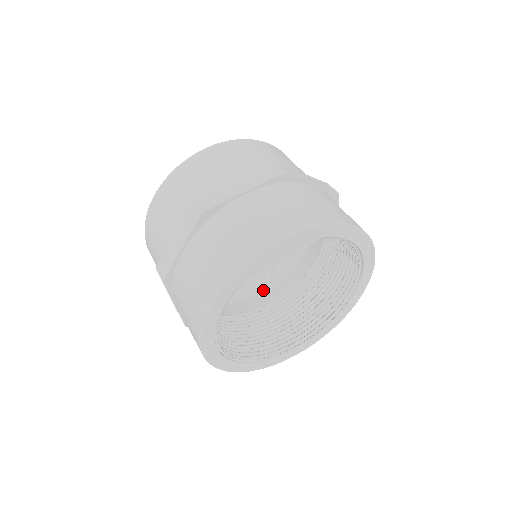
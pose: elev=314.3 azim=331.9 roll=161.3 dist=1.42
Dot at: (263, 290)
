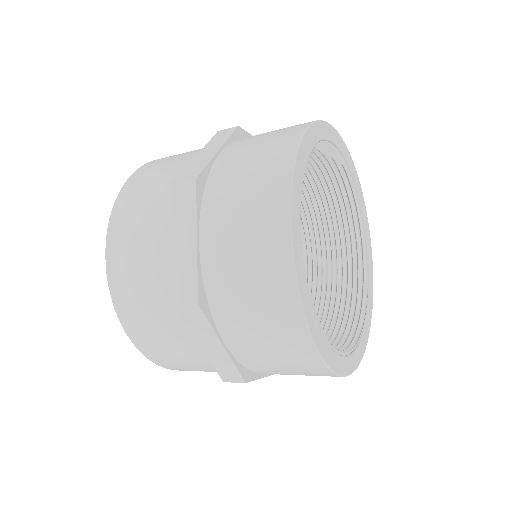
Dot at: occluded
